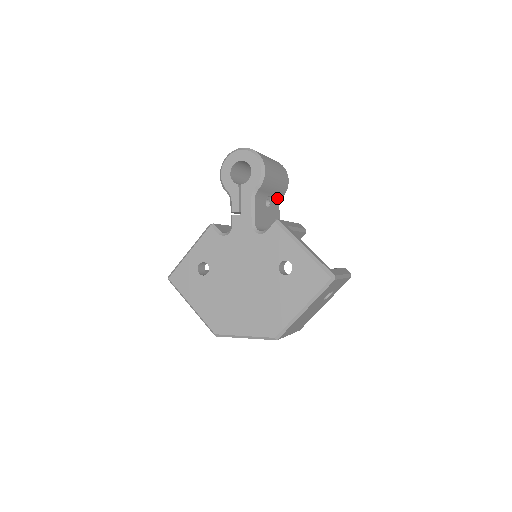
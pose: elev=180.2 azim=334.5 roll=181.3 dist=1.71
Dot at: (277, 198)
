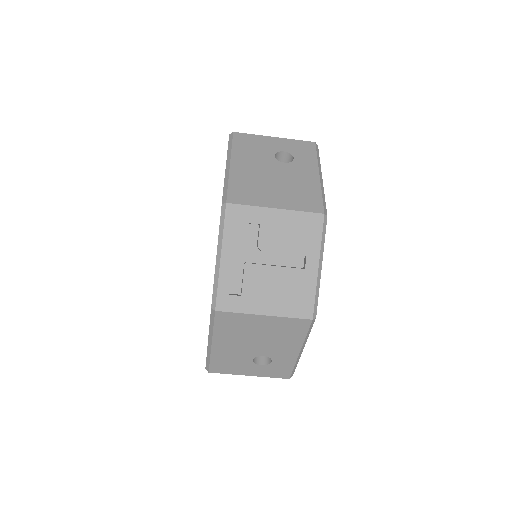
Dot at: occluded
